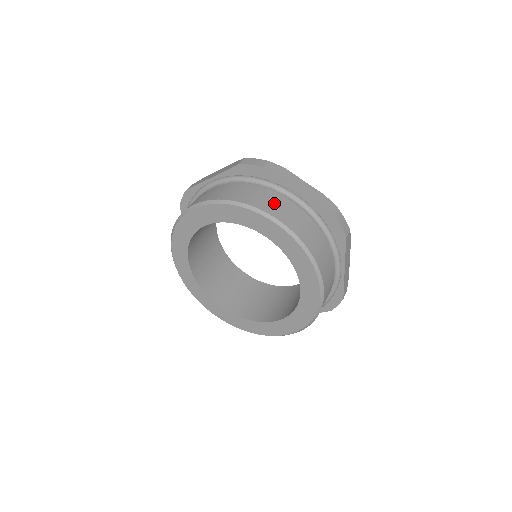
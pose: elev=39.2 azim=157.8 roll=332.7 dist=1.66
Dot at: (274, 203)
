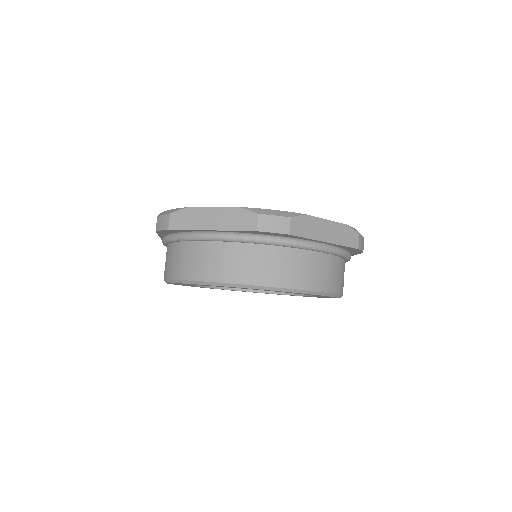
Dot at: (200, 261)
